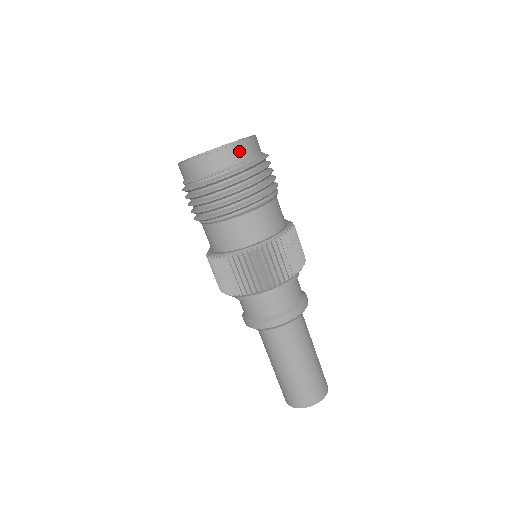
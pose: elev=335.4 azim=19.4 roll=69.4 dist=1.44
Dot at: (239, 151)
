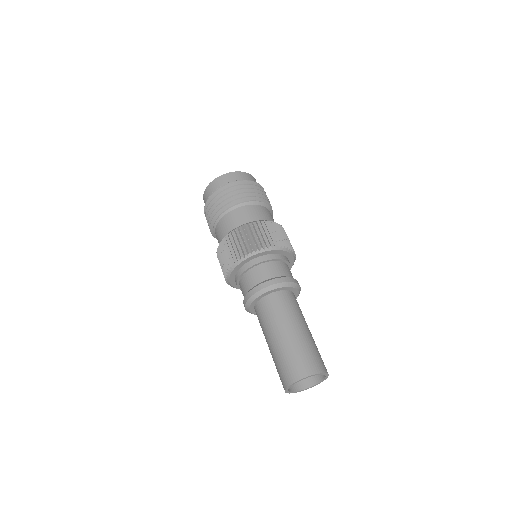
Dot at: (227, 177)
